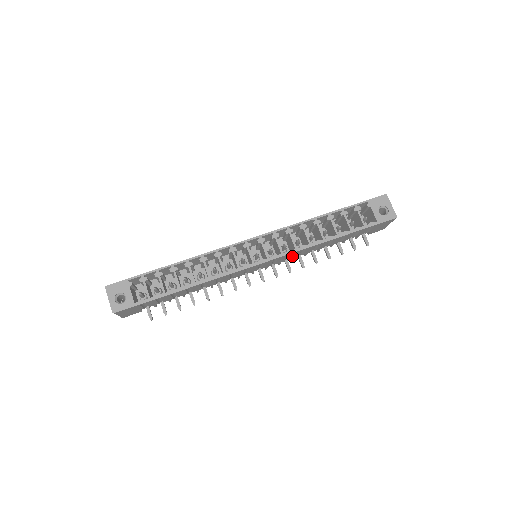
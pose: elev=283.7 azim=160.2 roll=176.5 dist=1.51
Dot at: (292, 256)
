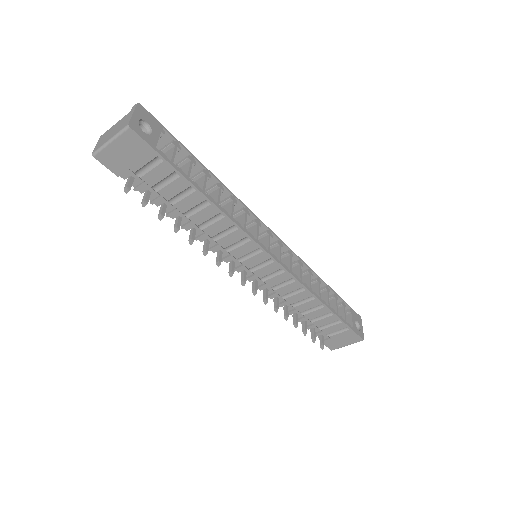
Dot at: (283, 288)
